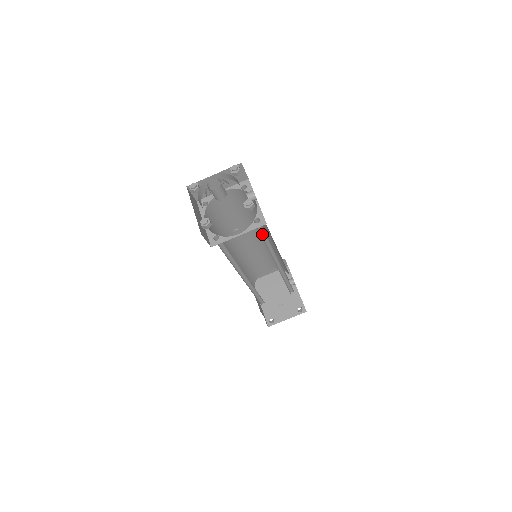
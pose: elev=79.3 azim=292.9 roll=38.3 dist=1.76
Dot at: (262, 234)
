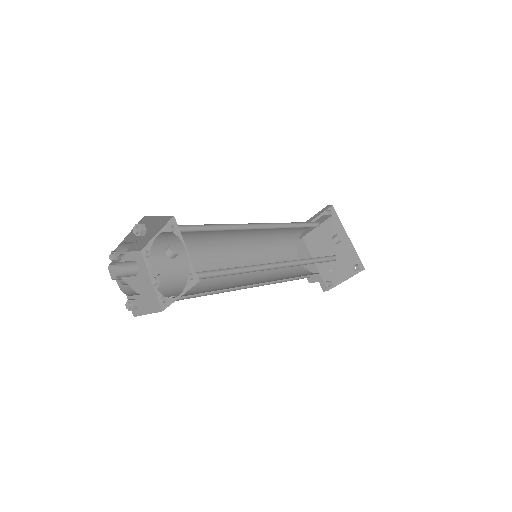
Dot at: (219, 270)
